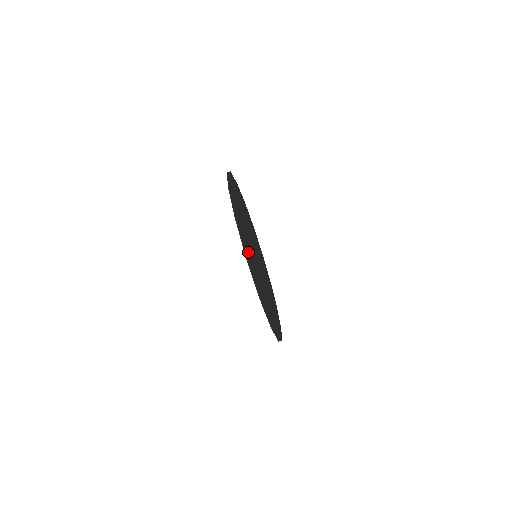
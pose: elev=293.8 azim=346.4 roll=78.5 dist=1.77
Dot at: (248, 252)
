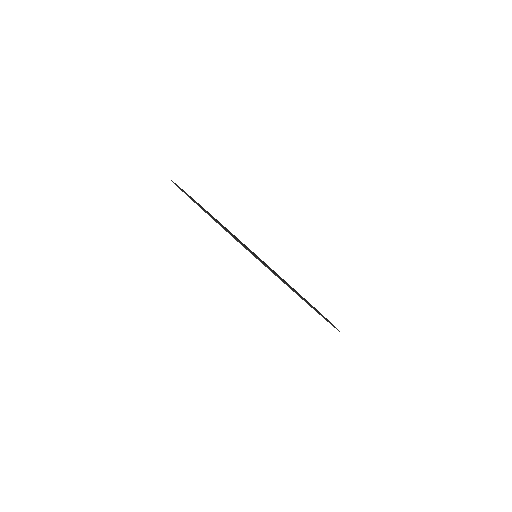
Dot at: occluded
